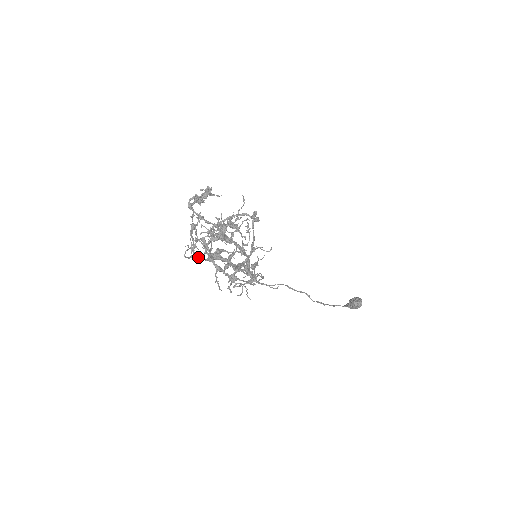
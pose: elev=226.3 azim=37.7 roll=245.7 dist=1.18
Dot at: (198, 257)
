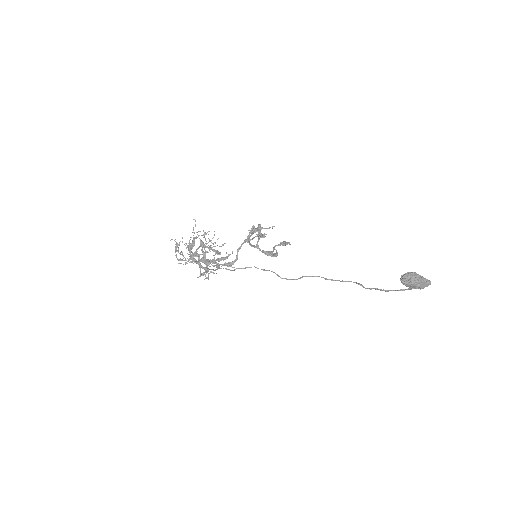
Dot at: (190, 262)
